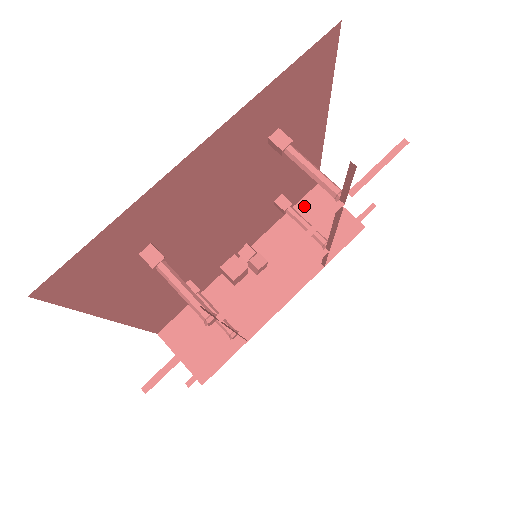
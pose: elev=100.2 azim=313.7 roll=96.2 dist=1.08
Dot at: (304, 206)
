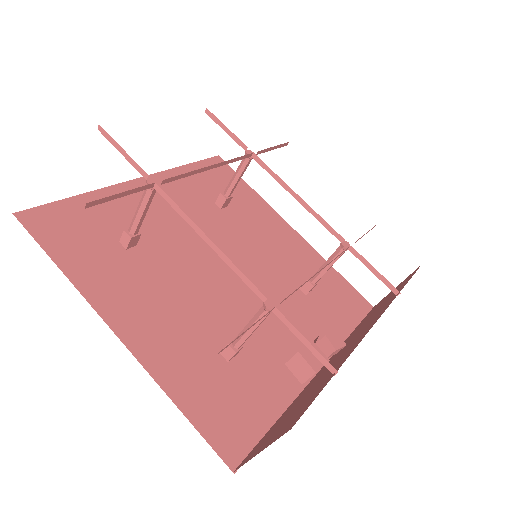
Dot at: (367, 316)
